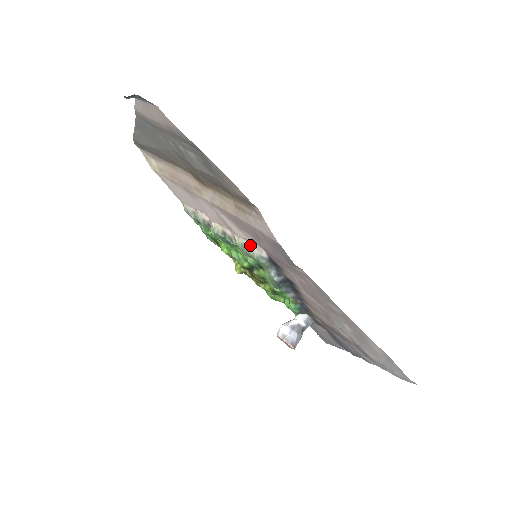
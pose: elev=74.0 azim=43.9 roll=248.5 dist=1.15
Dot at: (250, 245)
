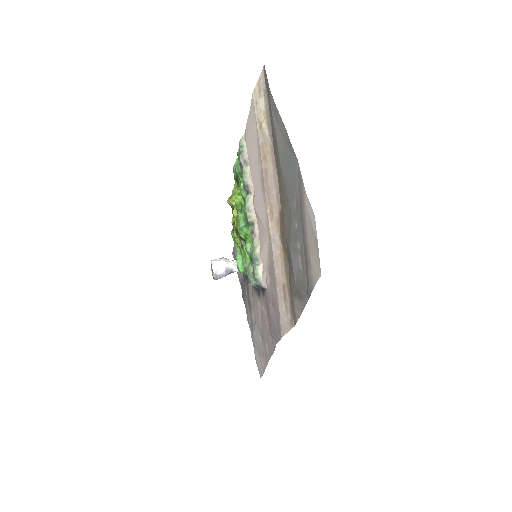
Dot at: (262, 267)
